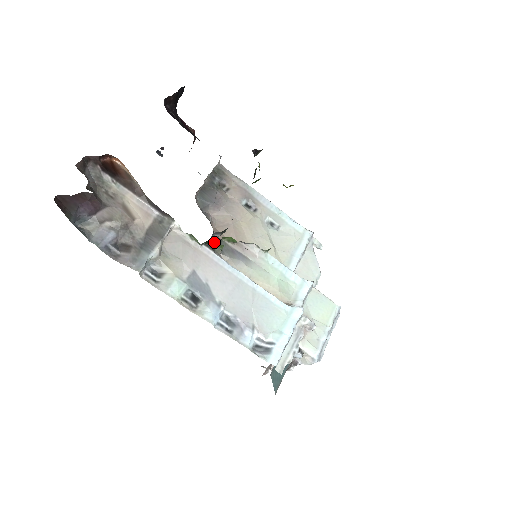
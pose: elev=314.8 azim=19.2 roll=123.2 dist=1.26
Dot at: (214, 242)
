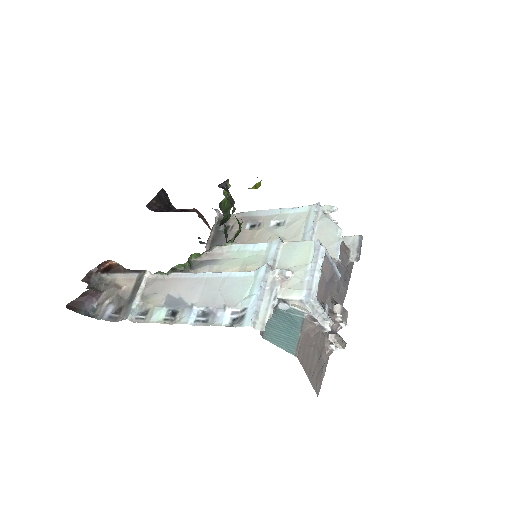
Dot at: (179, 266)
